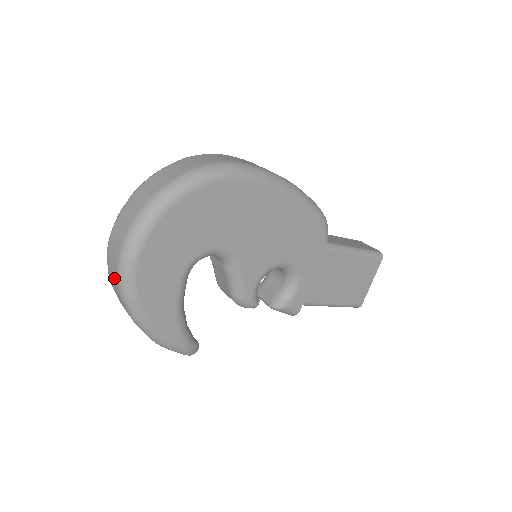
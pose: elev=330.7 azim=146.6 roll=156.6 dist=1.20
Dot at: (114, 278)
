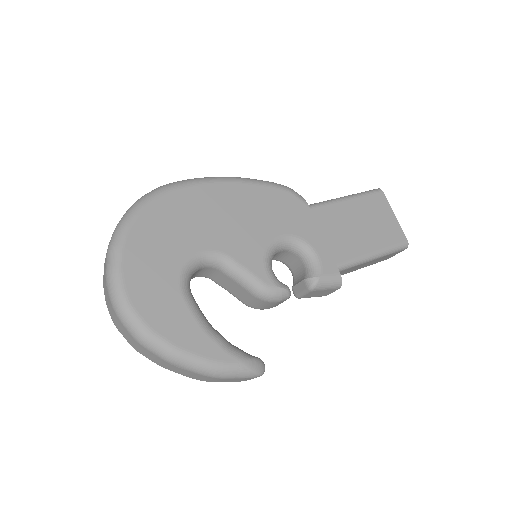
Dot at: (126, 334)
